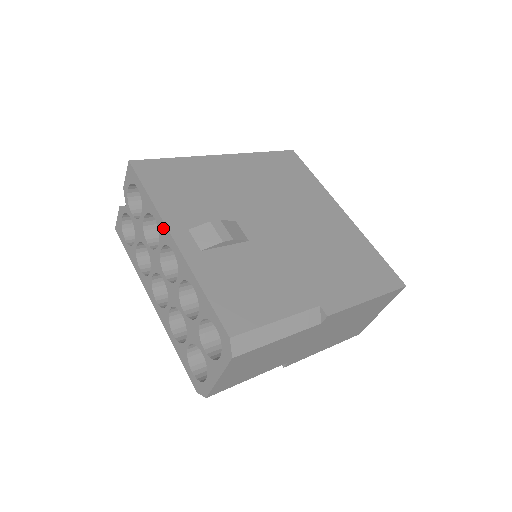
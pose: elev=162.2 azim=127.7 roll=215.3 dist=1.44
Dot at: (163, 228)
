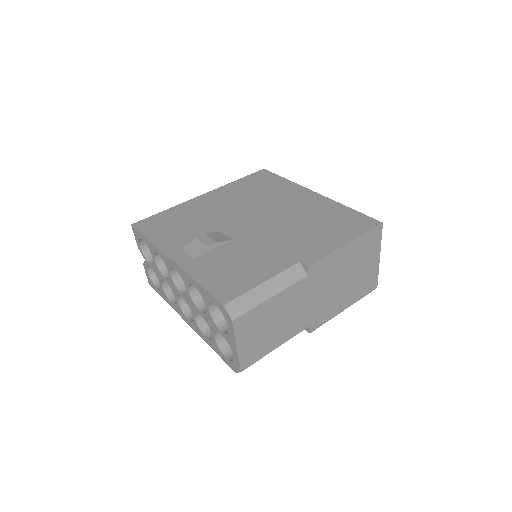
Dot at: (164, 256)
